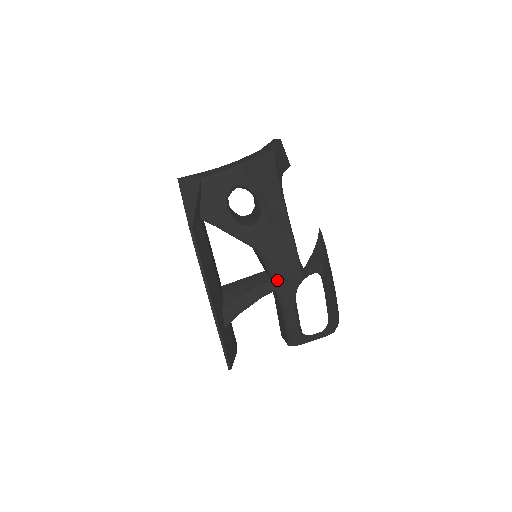
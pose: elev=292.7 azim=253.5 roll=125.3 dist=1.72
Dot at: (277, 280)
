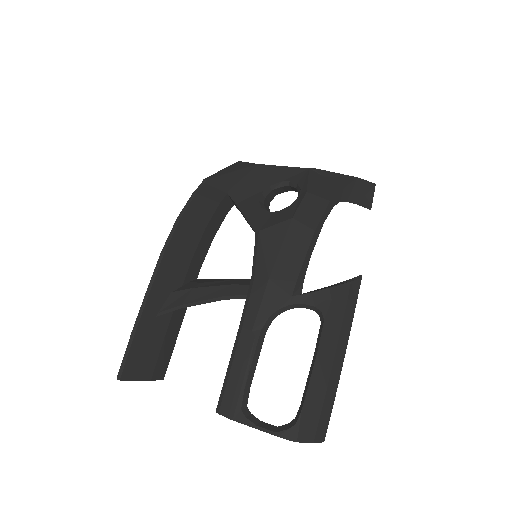
Dot at: (256, 283)
